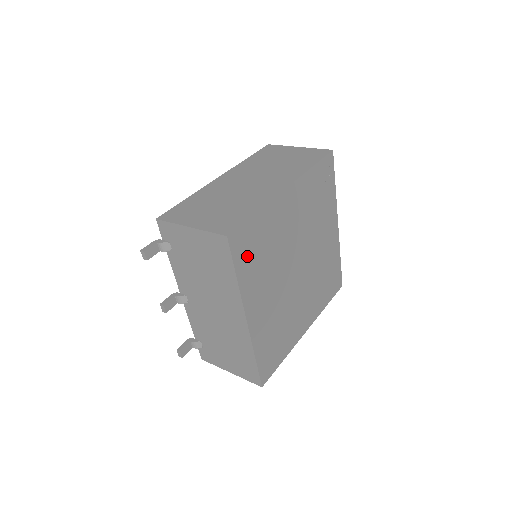
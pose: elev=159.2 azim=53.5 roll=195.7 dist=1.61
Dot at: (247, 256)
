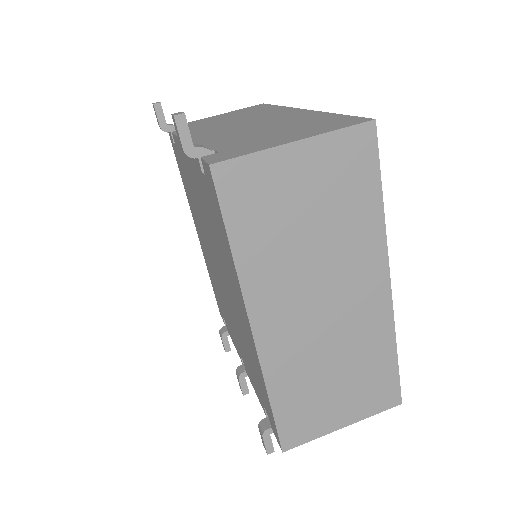
Dot at: occluded
